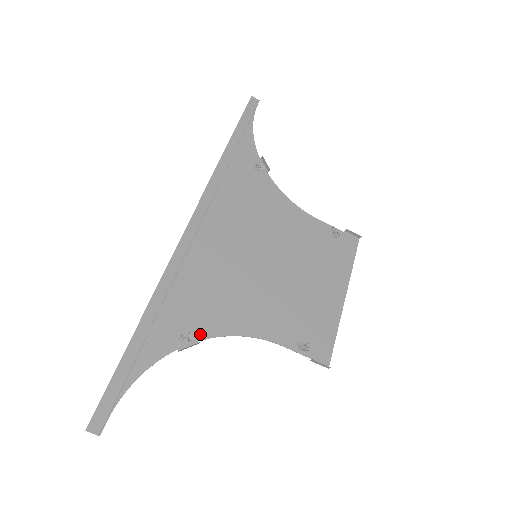
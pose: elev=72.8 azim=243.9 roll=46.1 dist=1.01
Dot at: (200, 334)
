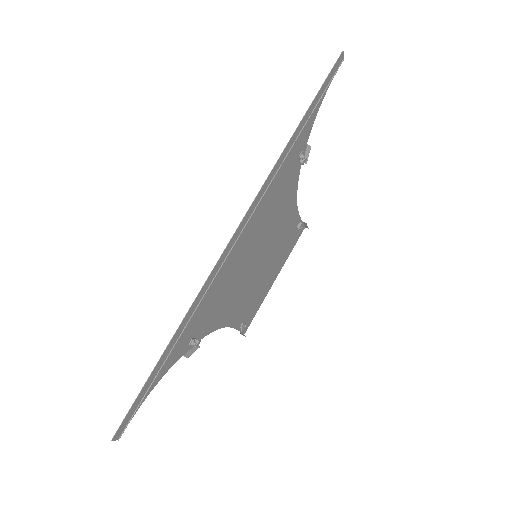
Dot at: (200, 336)
